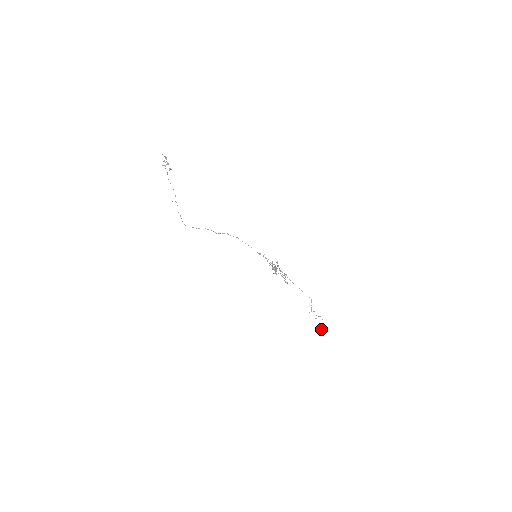
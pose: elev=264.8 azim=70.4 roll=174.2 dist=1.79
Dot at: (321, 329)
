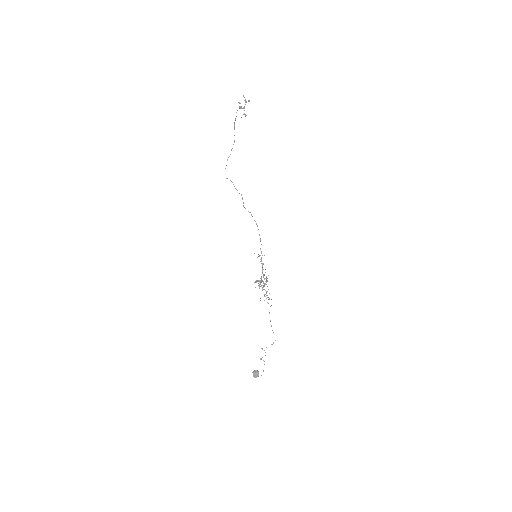
Dot at: (258, 372)
